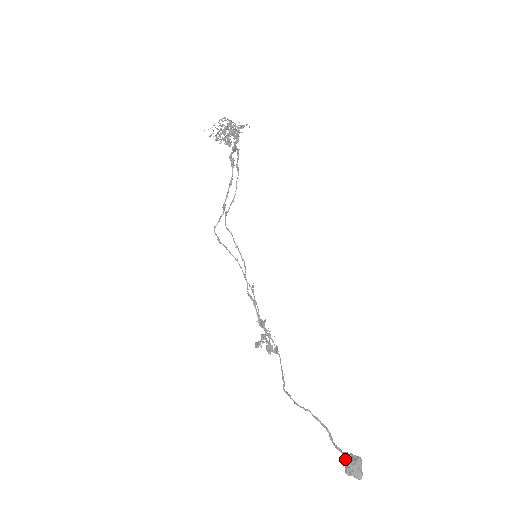
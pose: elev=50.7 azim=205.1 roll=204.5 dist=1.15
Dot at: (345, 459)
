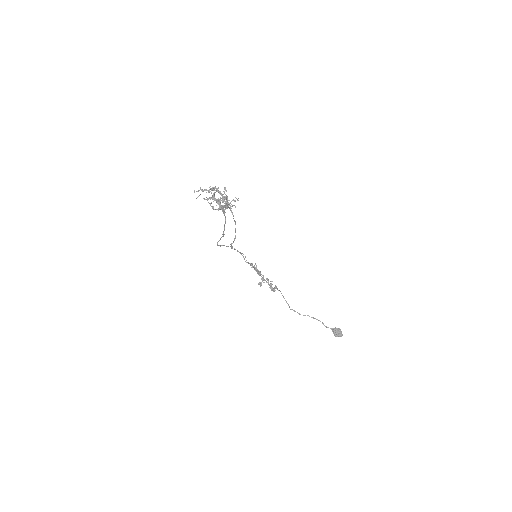
Dot at: (333, 331)
